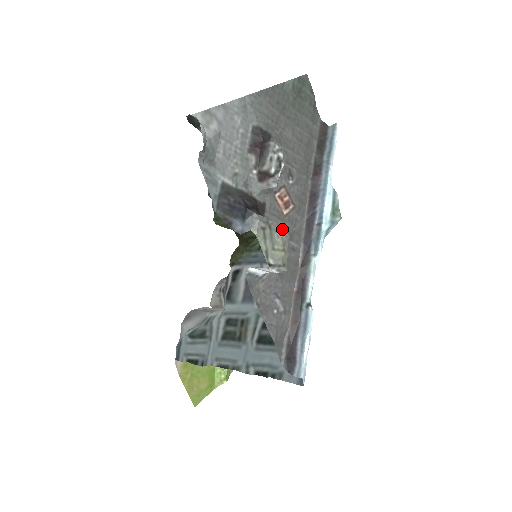
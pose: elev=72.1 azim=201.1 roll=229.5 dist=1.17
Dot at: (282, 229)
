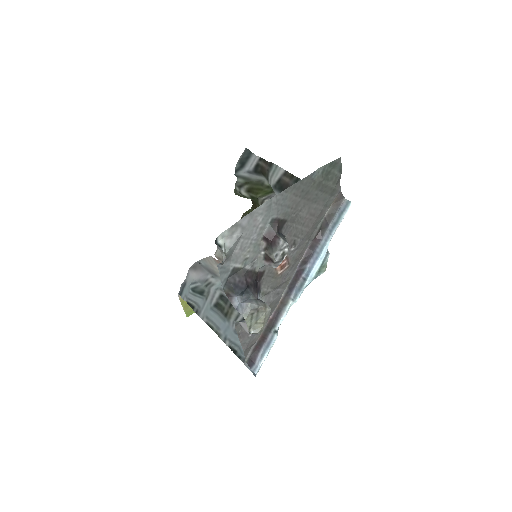
Dot at: (267, 308)
